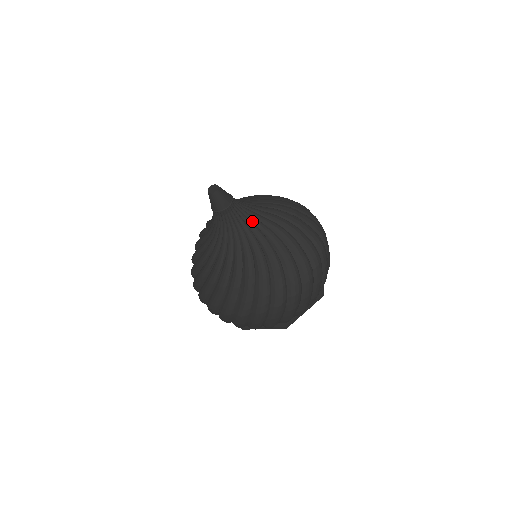
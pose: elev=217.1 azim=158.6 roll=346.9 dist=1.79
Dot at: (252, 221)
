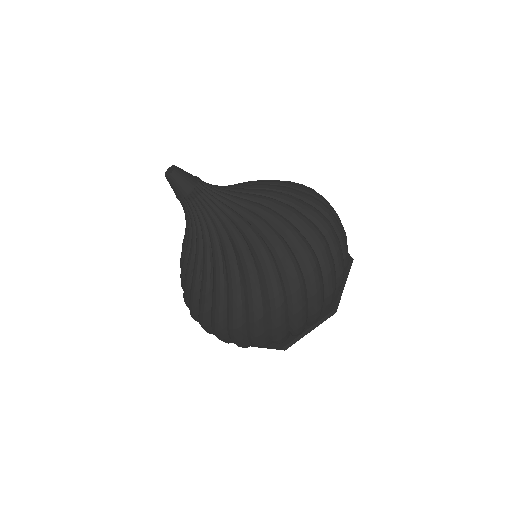
Dot at: (224, 211)
